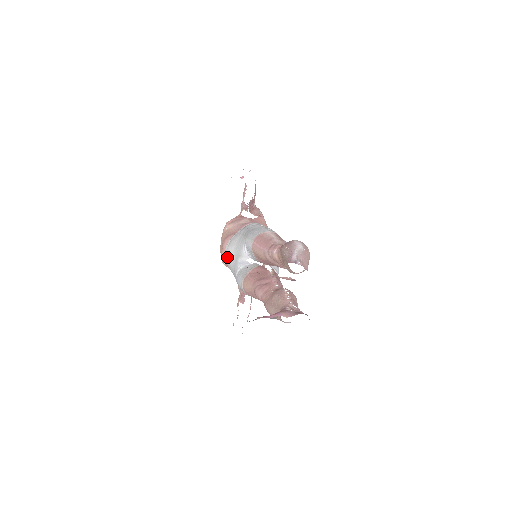
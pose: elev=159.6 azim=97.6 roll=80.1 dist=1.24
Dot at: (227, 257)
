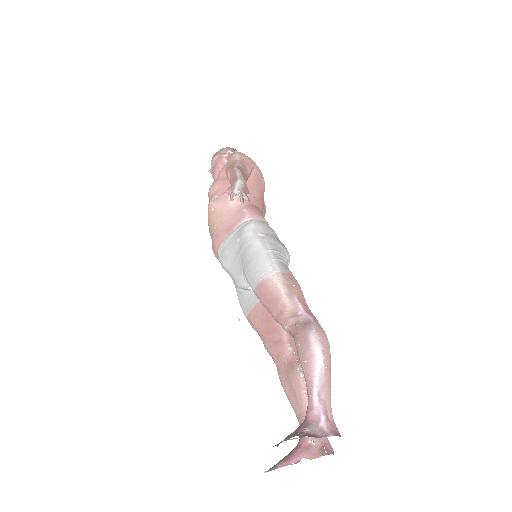
Dot at: (222, 266)
